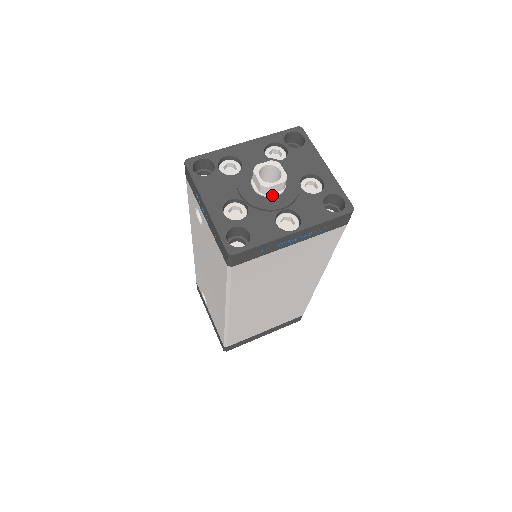
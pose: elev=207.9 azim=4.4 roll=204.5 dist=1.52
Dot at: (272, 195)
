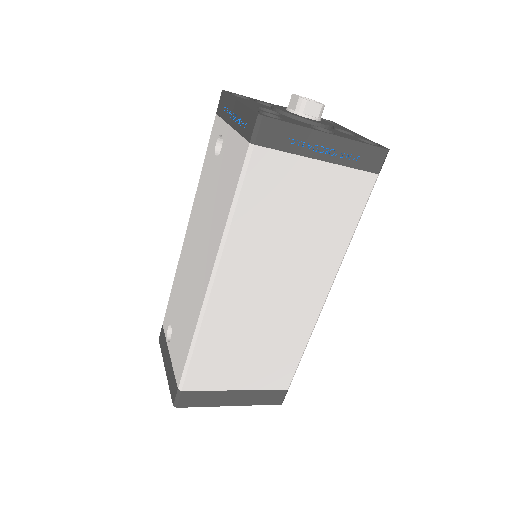
Dot at: (307, 115)
